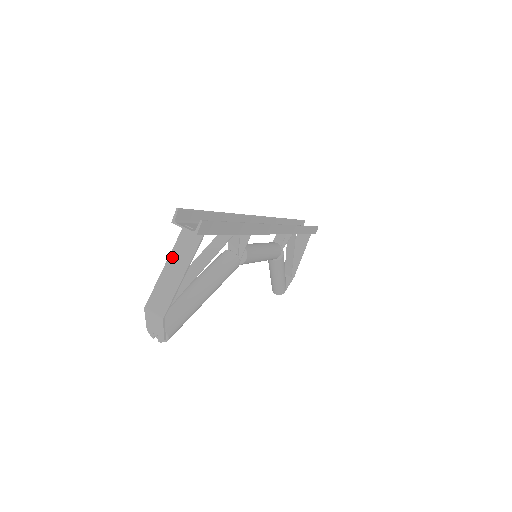
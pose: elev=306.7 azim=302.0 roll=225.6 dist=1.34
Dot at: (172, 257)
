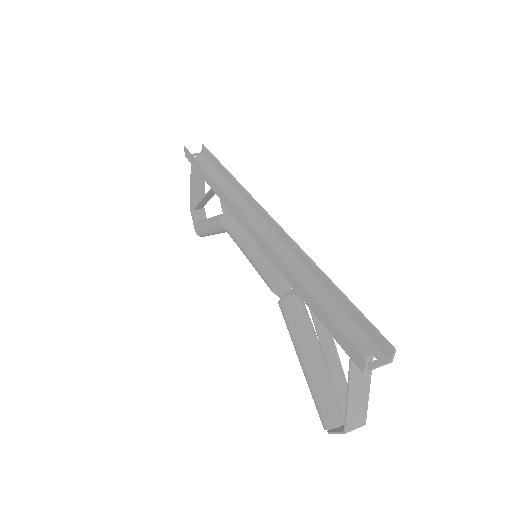
Dot at: (352, 386)
